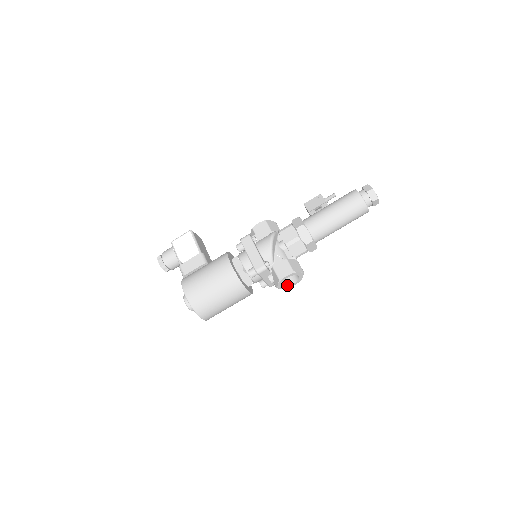
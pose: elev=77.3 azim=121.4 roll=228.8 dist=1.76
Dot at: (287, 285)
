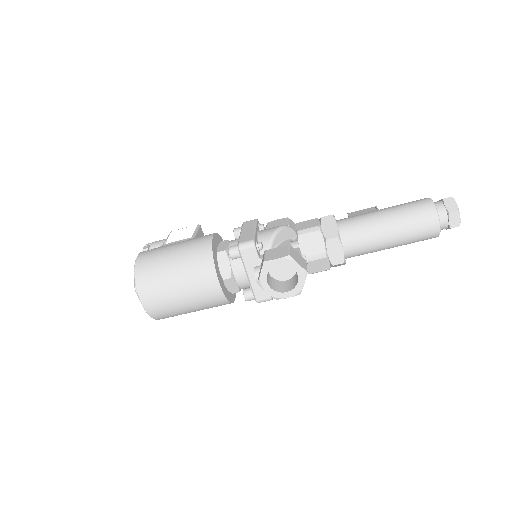
Dot at: (277, 290)
